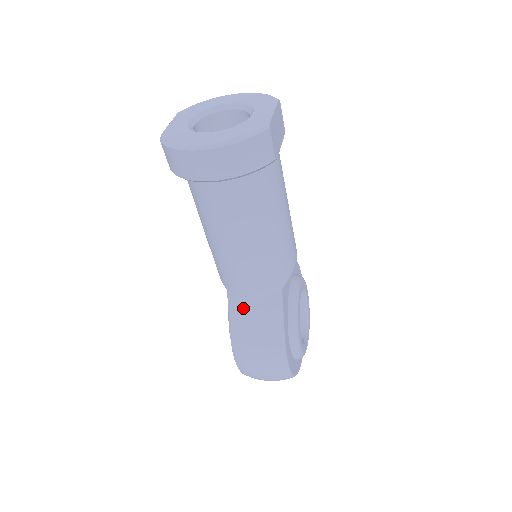
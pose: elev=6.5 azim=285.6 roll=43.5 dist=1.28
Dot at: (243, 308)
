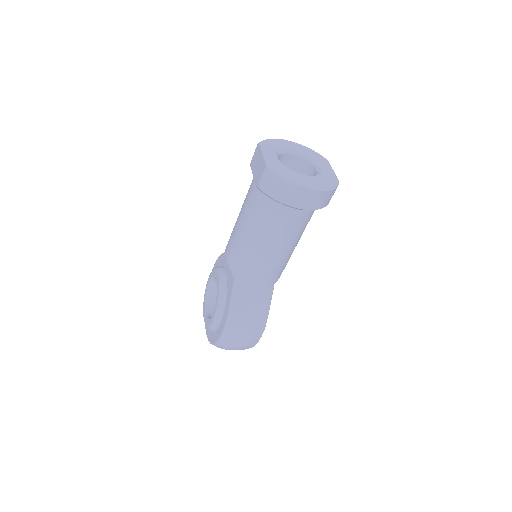
Dot at: (247, 294)
